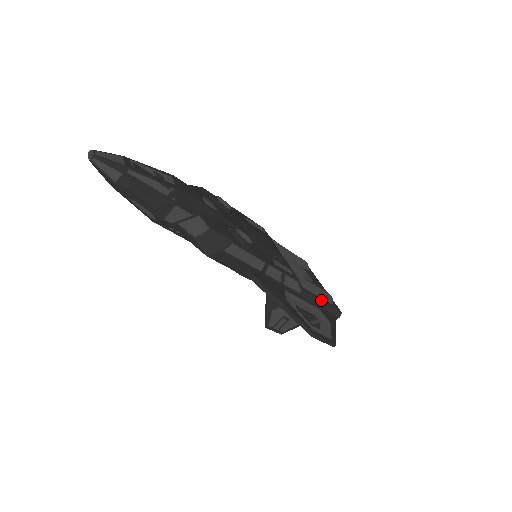
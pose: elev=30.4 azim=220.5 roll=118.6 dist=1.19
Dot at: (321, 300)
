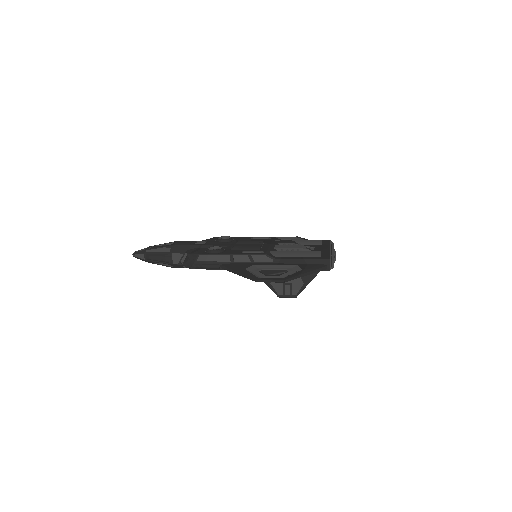
Dot at: (299, 258)
